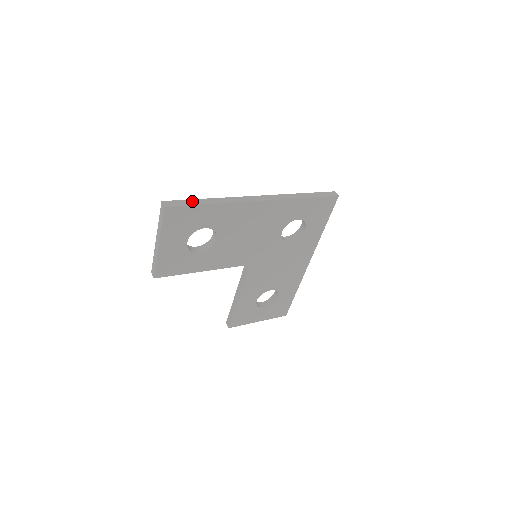
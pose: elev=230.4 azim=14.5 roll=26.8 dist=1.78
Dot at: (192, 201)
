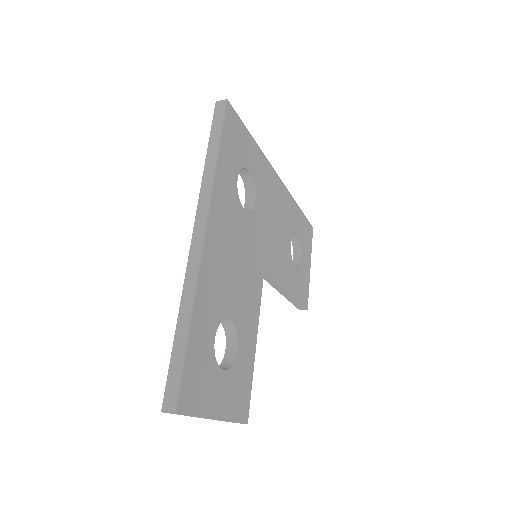
Dot at: (175, 357)
